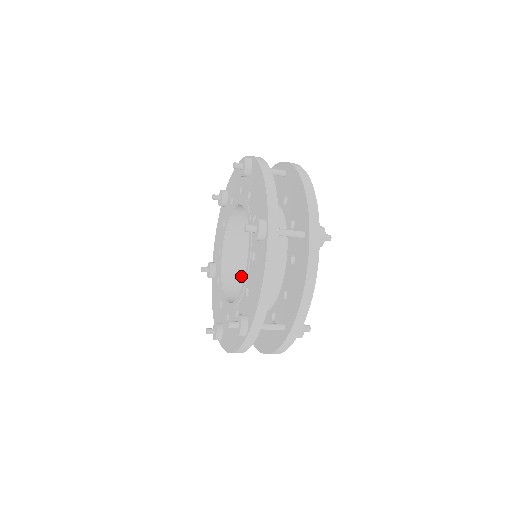
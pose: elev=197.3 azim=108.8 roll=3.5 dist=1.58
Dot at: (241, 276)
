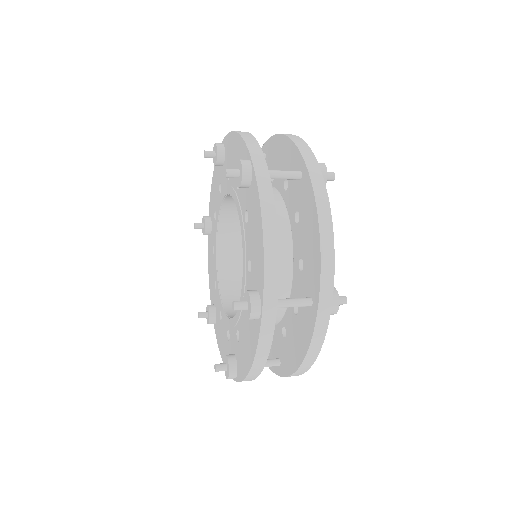
Dot at: (240, 250)
